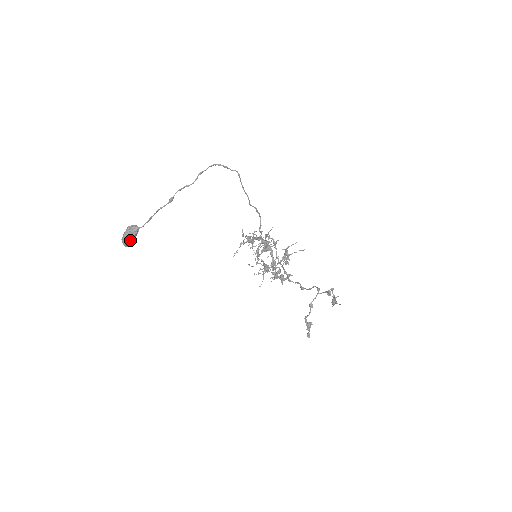
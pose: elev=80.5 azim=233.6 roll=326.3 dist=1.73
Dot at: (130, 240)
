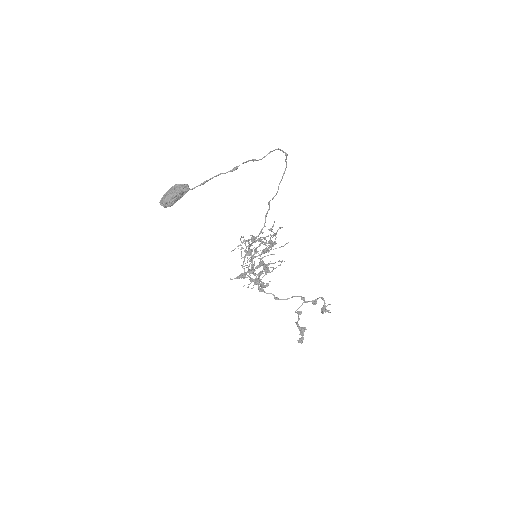
Dot at: (176, 200)
